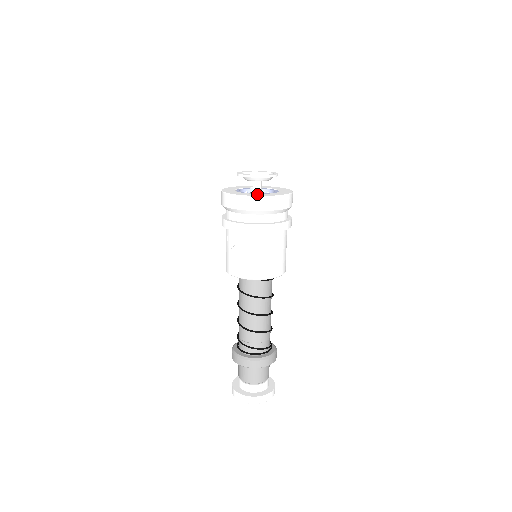
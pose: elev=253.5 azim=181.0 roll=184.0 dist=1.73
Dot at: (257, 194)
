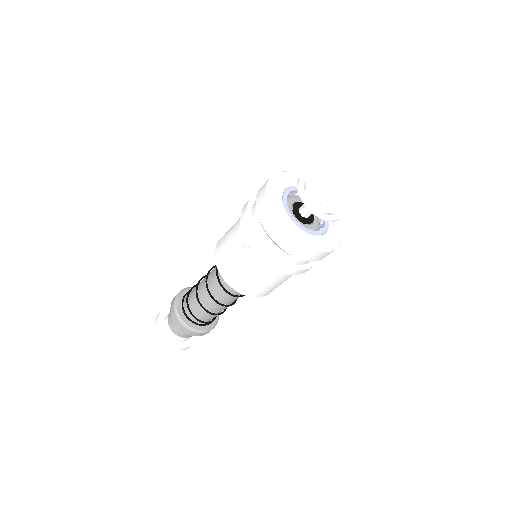
Dot at: (309, 238)
